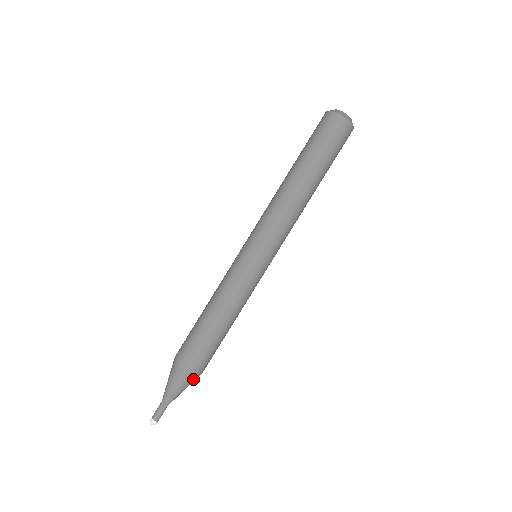
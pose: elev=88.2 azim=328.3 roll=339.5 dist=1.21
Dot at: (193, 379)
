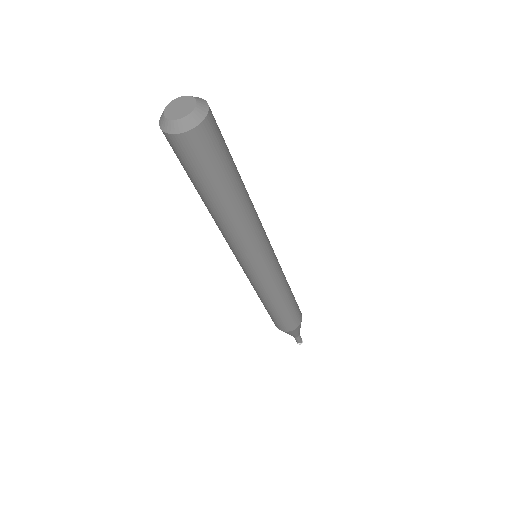
Dot at: occluded
